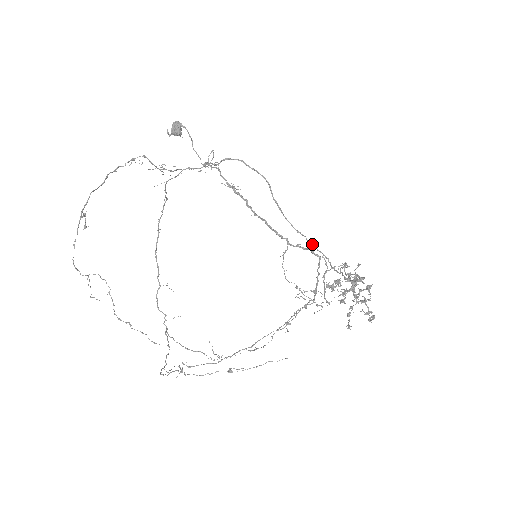
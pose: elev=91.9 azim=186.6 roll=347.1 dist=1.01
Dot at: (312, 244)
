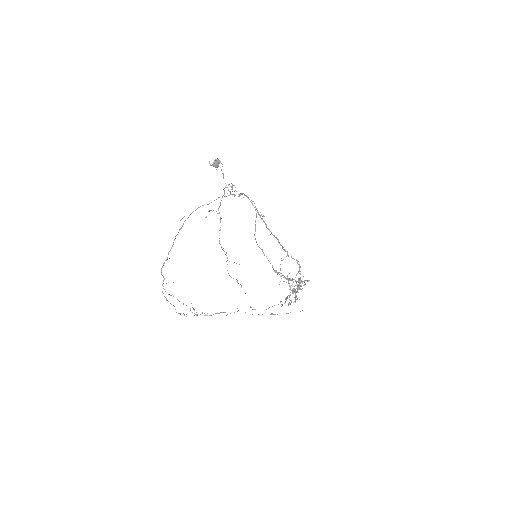
Dot at: occluded
